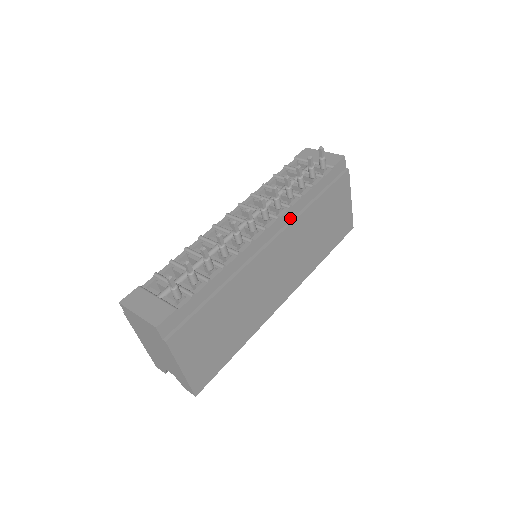
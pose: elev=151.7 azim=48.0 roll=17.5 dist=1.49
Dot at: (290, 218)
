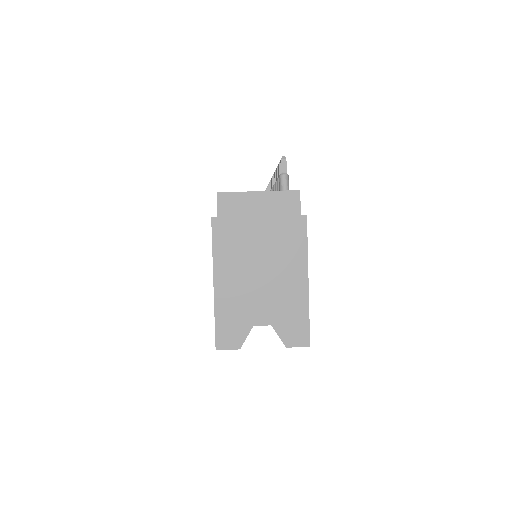
Dot at: occluded
